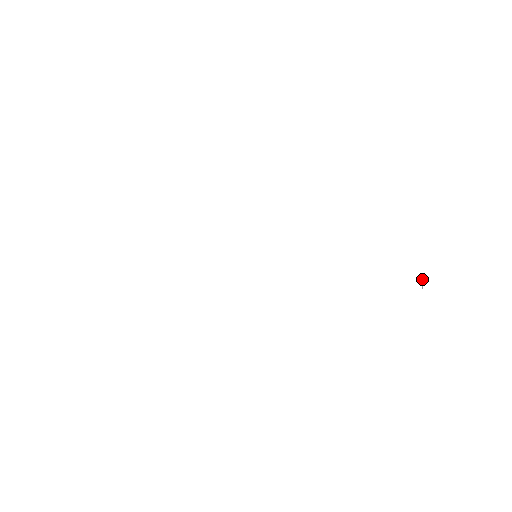
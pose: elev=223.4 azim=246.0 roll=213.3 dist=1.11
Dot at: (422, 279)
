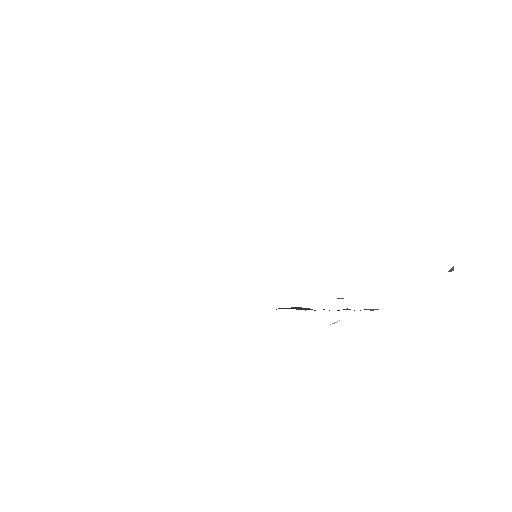
Dot at: occluded
